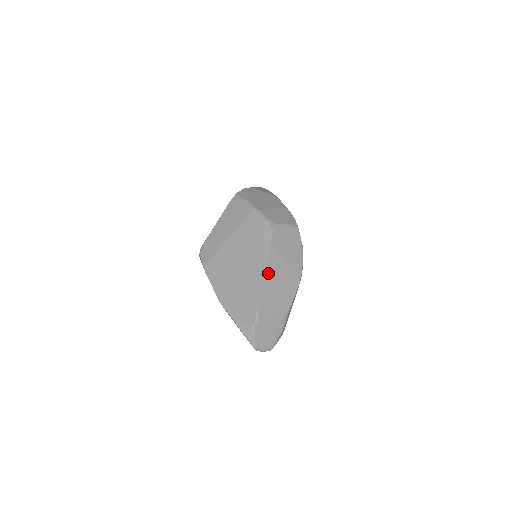
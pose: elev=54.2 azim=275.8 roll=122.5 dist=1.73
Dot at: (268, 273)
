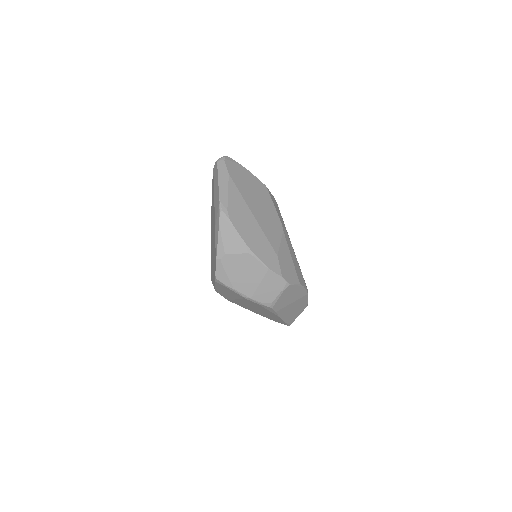
Dot at: (283, 316)
